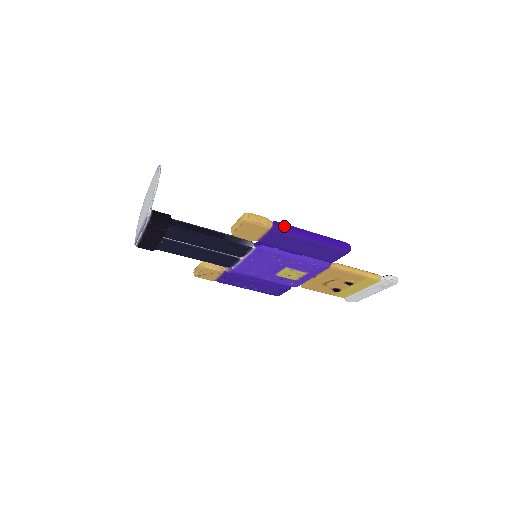
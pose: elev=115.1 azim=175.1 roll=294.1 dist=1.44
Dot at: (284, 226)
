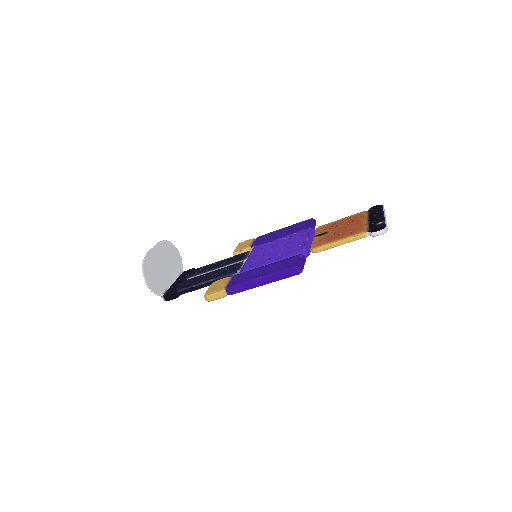
Dot at: (235, 290)
